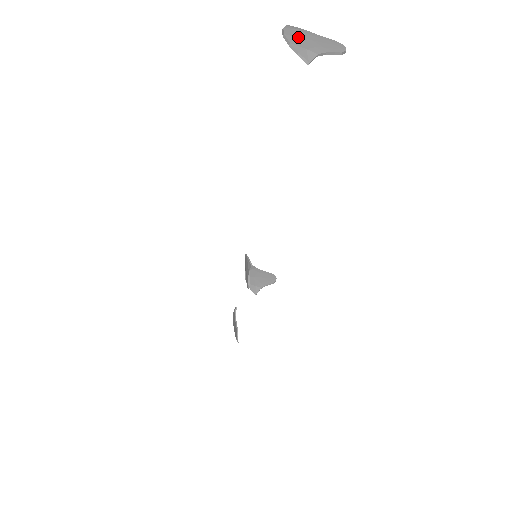
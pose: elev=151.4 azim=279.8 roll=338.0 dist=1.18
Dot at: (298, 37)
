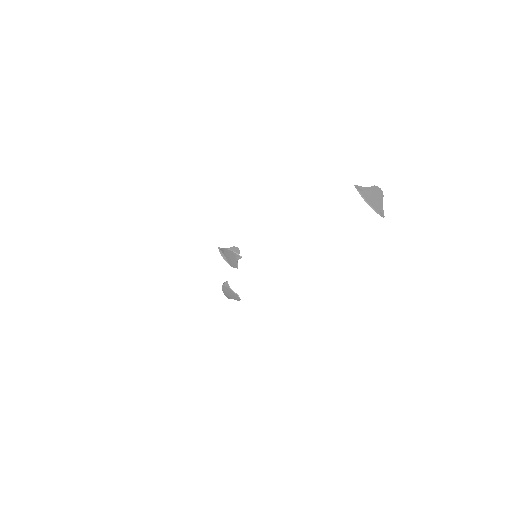
Dot at: (372, 200)
